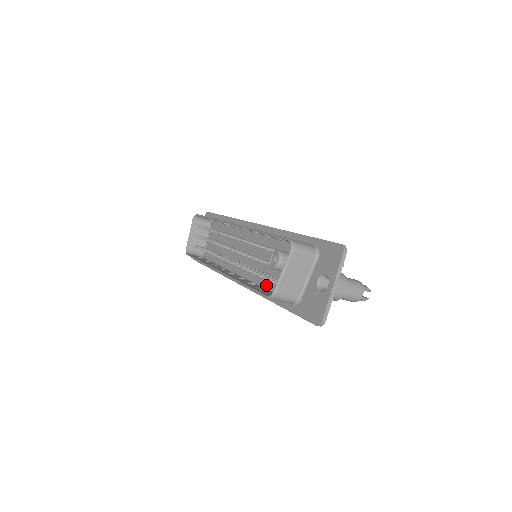
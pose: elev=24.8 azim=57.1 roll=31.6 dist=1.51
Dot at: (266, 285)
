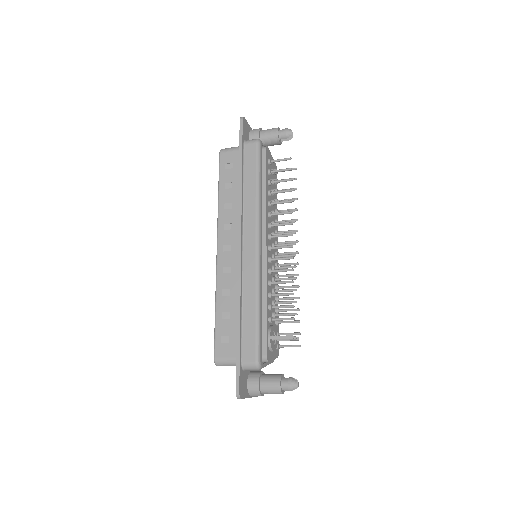
Dot at: occluded
